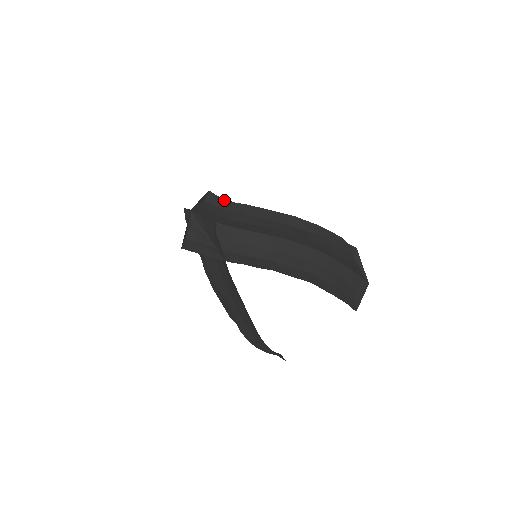
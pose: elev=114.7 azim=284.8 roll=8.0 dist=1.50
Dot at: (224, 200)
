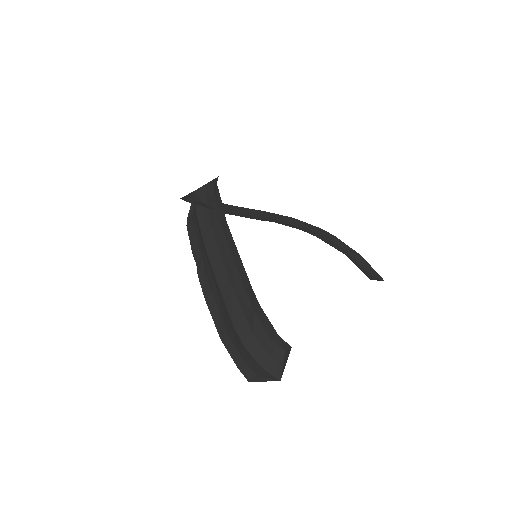
Dot at: occluded
